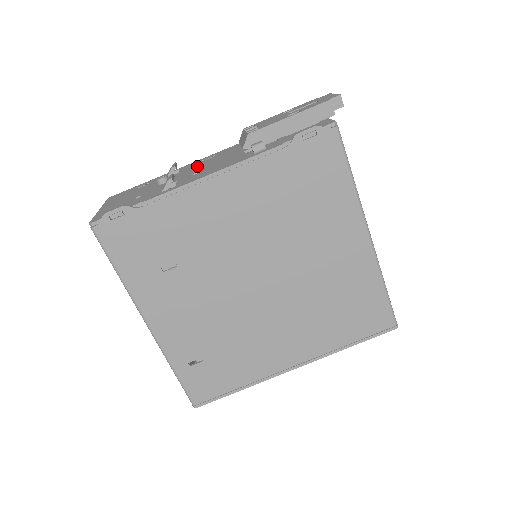
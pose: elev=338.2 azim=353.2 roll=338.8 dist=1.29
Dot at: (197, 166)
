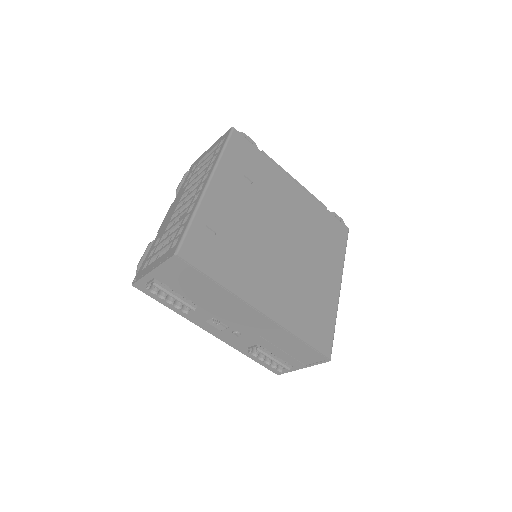
Dot at: occluded
